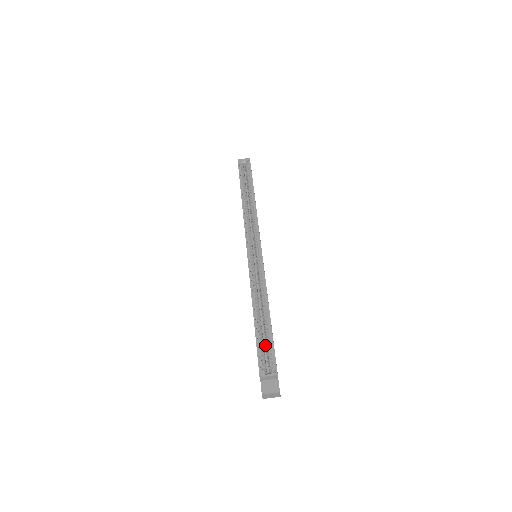
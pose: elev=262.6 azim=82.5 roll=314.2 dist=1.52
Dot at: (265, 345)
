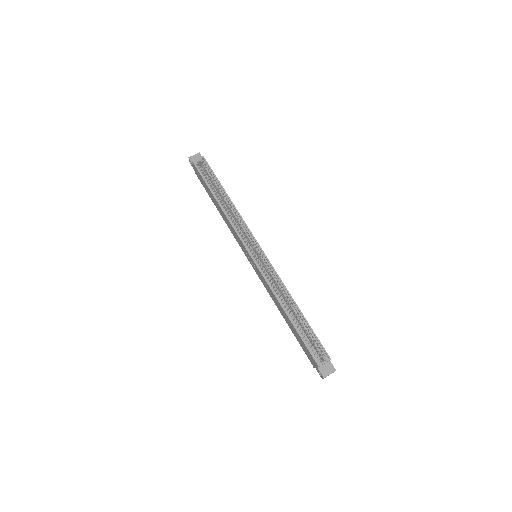
Dot at: occluded
